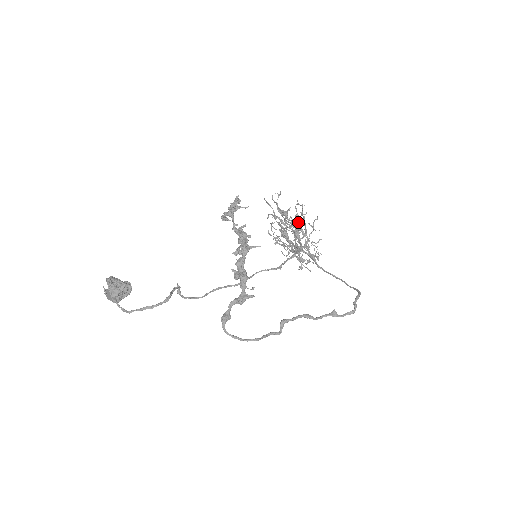
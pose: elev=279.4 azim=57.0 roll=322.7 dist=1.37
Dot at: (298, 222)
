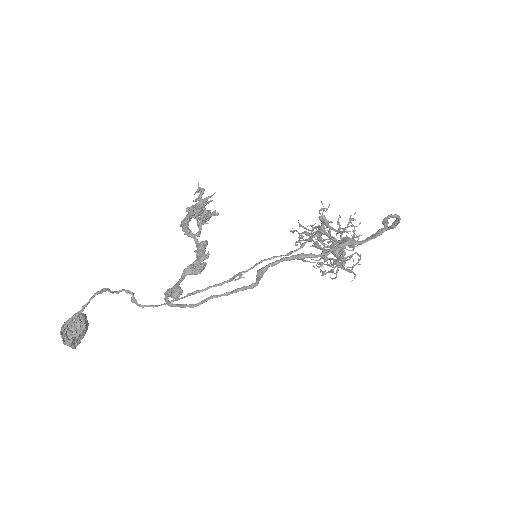
Dot at: occluded
